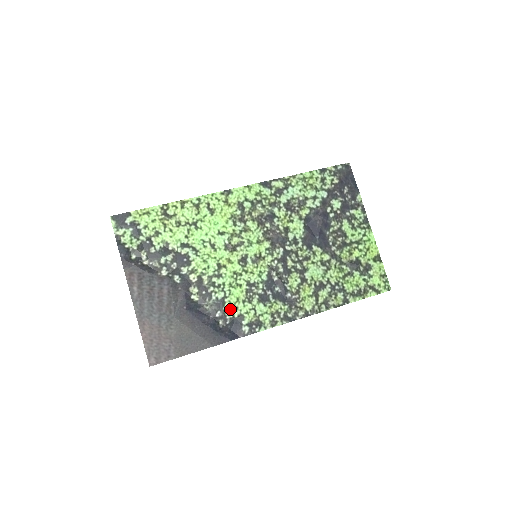
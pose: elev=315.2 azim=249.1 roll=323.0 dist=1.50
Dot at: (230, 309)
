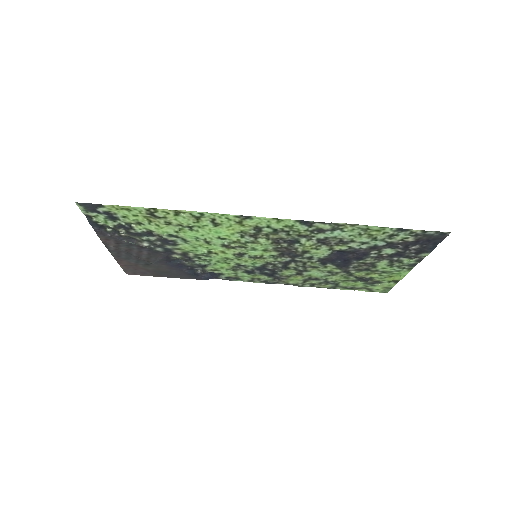
Dot at: (212, 269)
